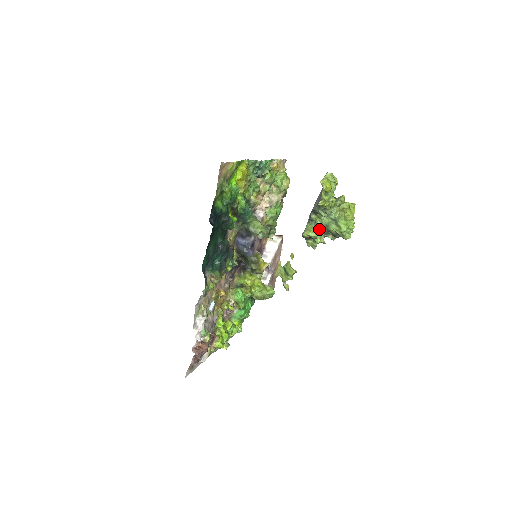
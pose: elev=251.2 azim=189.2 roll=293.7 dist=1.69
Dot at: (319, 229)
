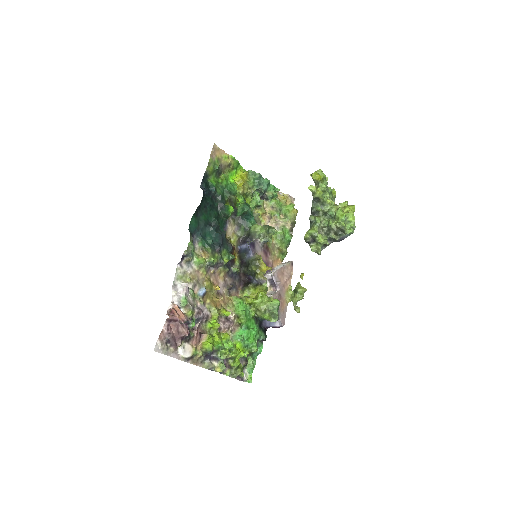
Dot at: (320, 229)
